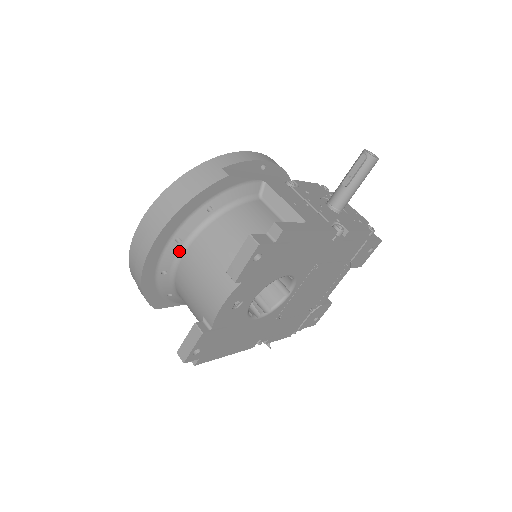
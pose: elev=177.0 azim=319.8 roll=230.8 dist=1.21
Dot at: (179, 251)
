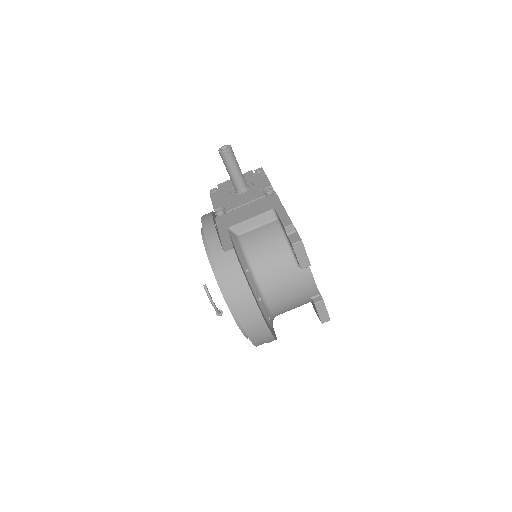
Dot at: (264, 302)
